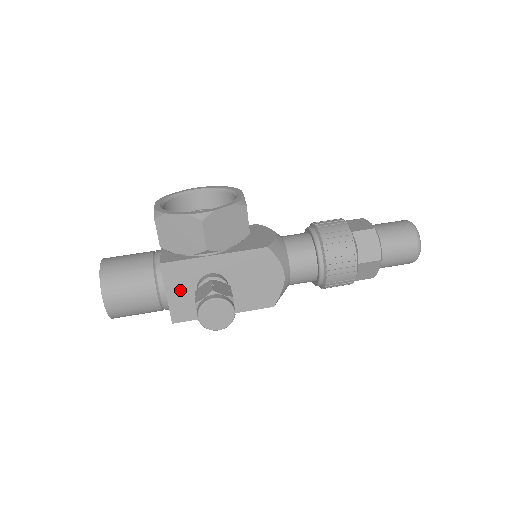
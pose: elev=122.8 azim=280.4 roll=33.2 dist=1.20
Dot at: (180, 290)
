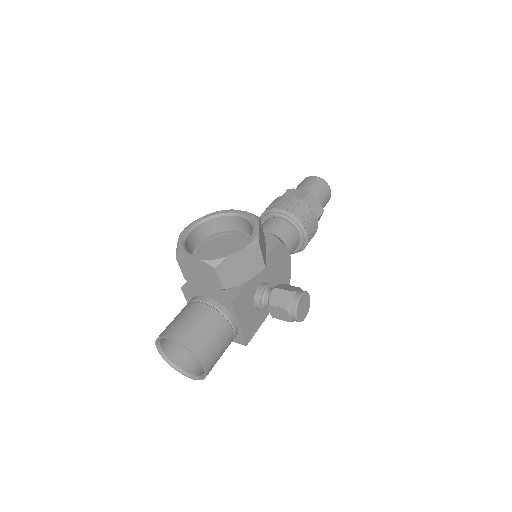
Dot at: (246, 314)
